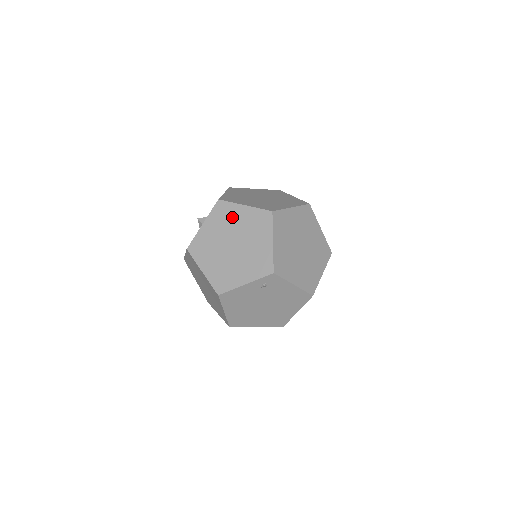
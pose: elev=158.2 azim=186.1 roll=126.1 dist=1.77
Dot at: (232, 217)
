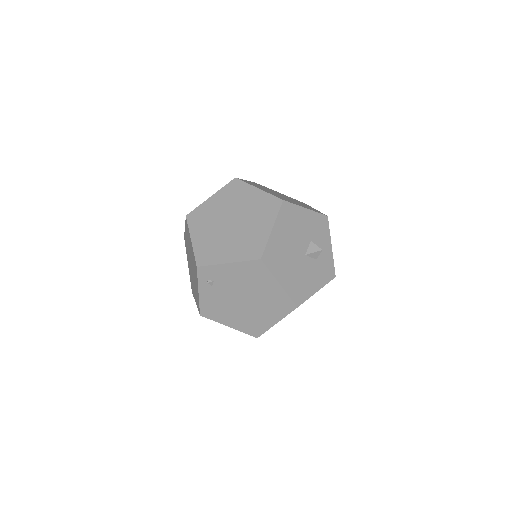
Dot at: occluded
